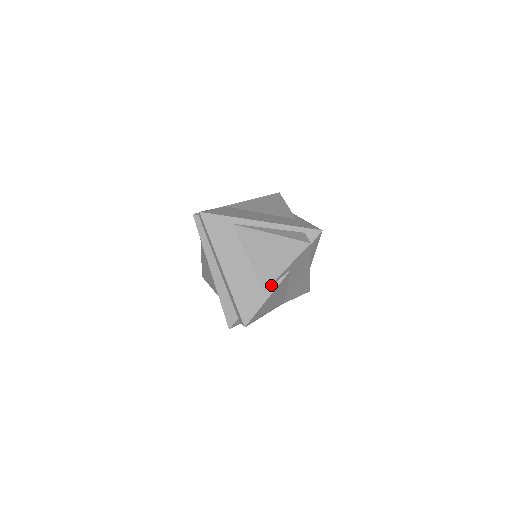
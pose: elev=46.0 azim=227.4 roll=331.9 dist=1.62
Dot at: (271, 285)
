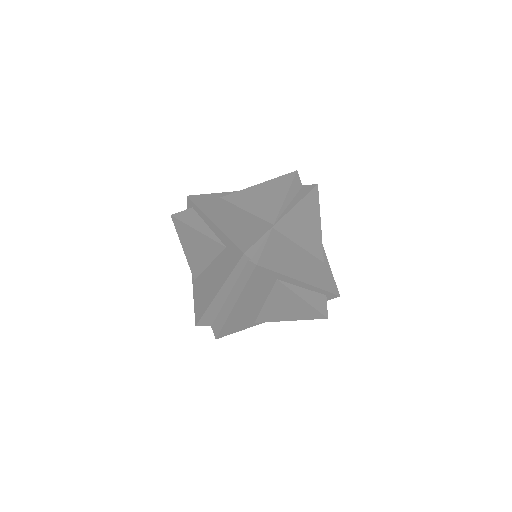
Dot at: (265, 321)
